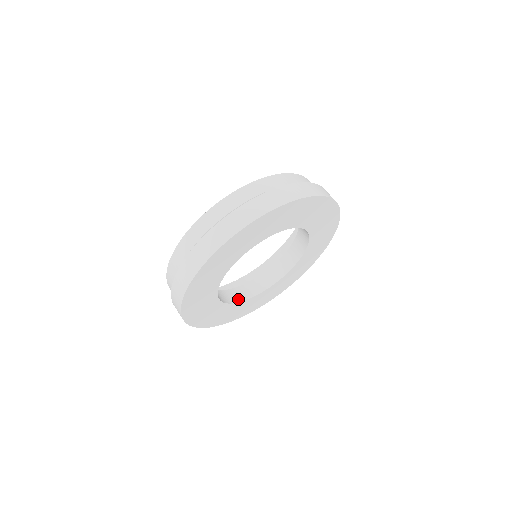
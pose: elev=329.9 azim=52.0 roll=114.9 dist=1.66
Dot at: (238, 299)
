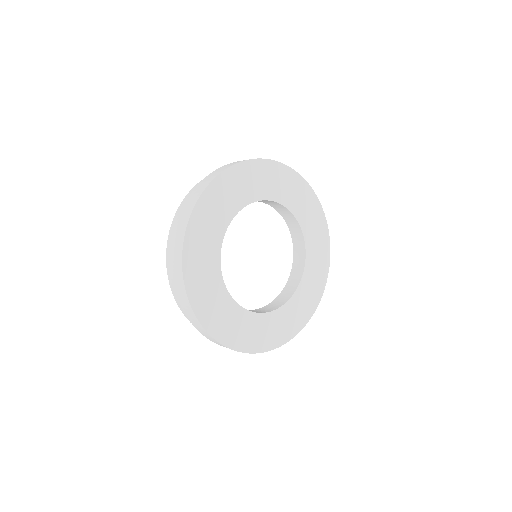
Dot at: (250, 311)
